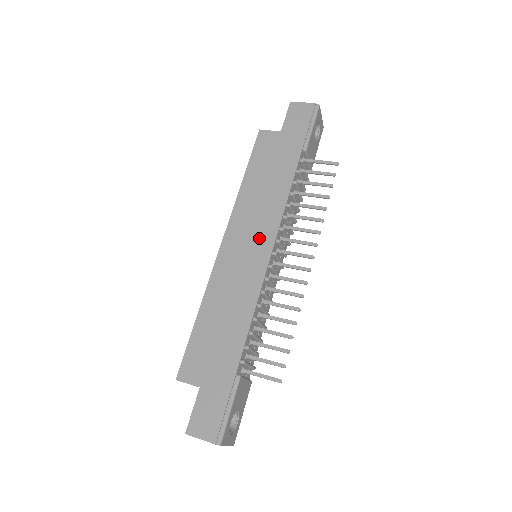
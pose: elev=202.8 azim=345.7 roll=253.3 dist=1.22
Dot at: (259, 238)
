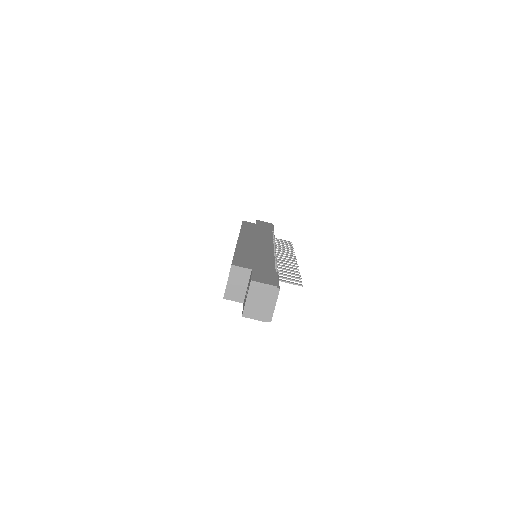
Dot at: (263, 242)
